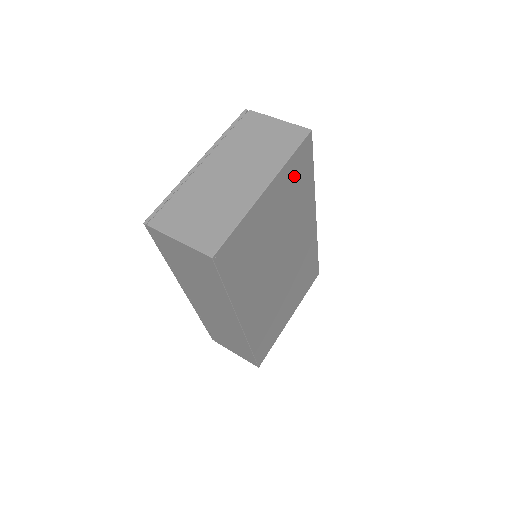
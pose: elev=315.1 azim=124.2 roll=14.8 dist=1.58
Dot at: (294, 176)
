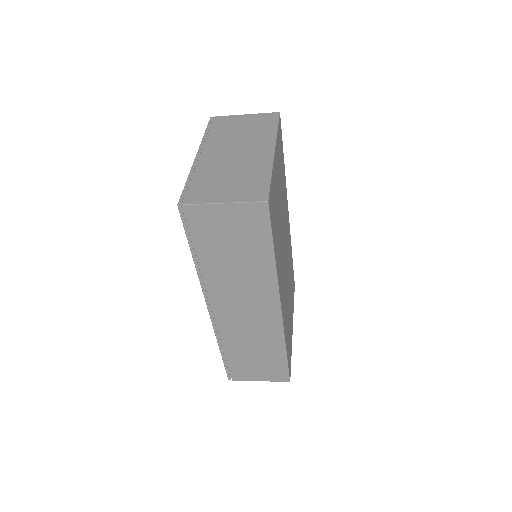
Dot at: (280, 153)
